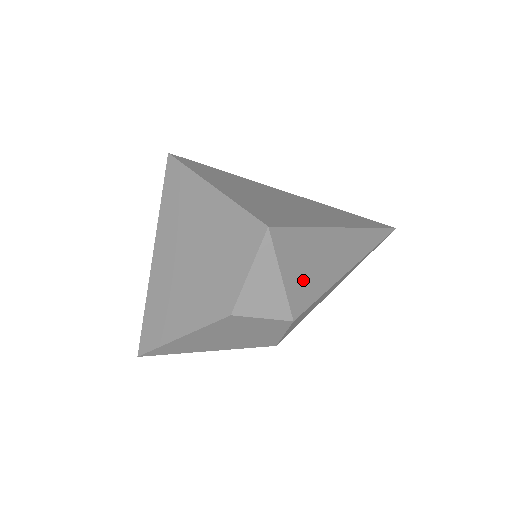
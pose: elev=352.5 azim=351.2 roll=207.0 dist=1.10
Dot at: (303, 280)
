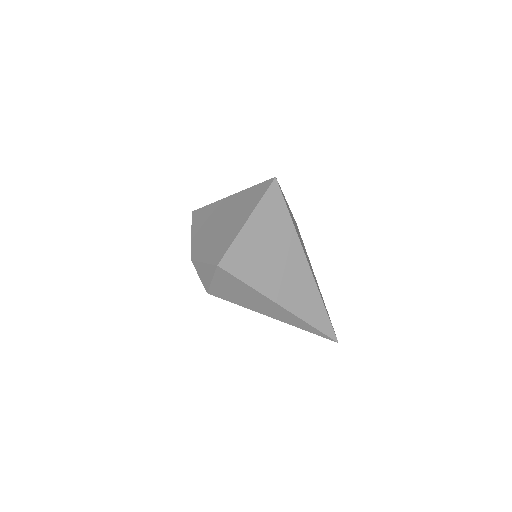
Dot at: (227, 292)
